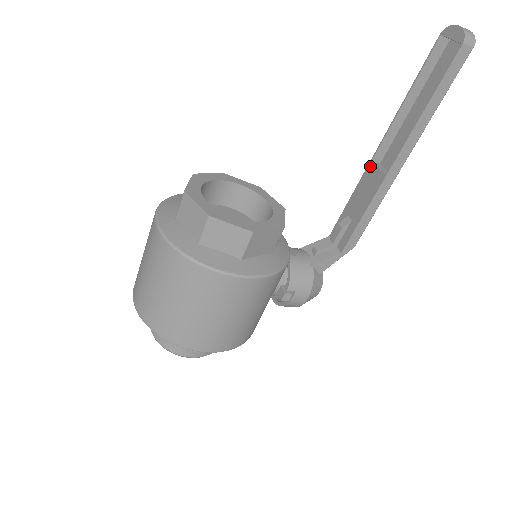
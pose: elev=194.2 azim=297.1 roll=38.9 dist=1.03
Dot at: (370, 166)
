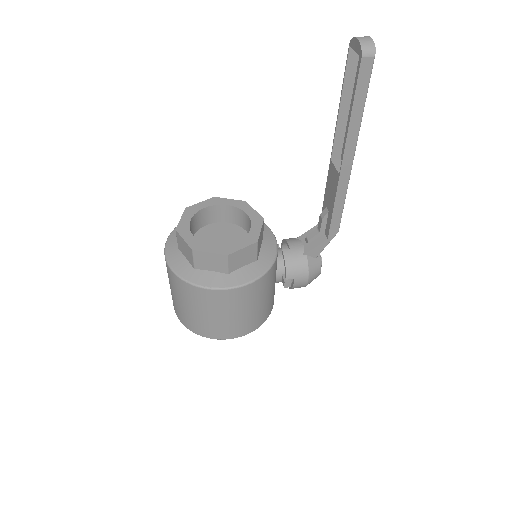
Dot at: (330, 164)
